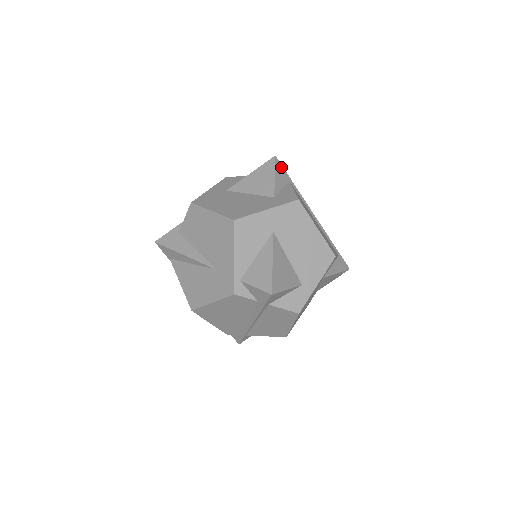
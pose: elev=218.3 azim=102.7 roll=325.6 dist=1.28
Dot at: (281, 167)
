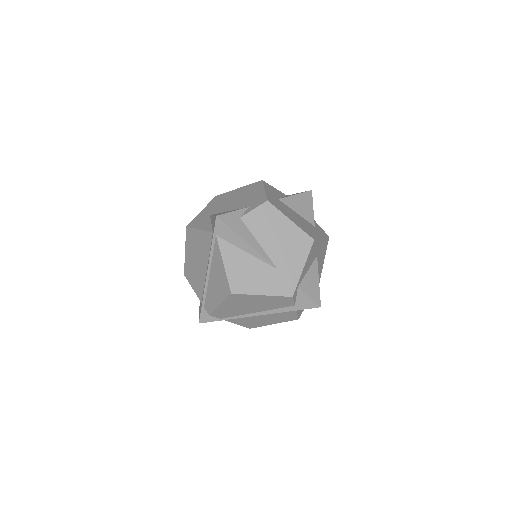
Dot at: occluded
